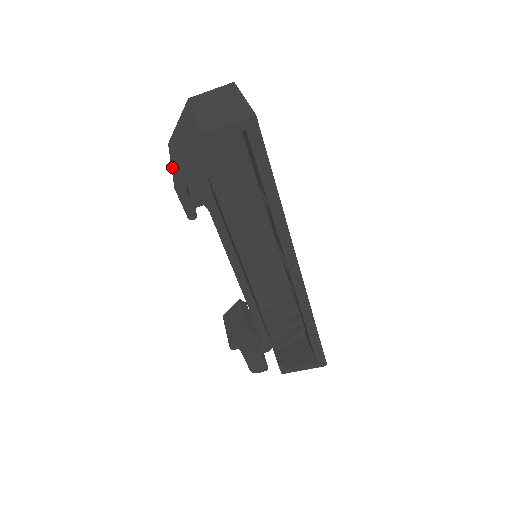
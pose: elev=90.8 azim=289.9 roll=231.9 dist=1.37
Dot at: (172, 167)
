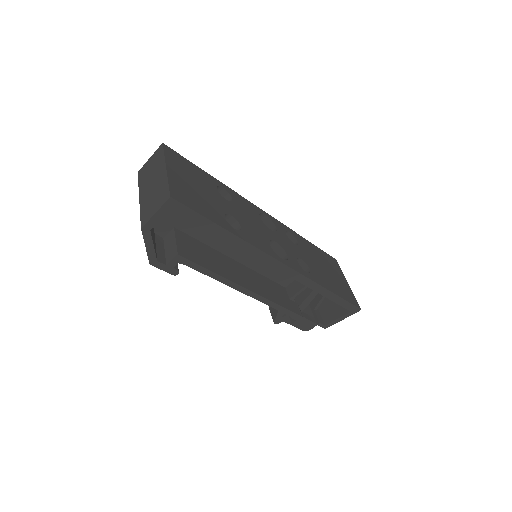
Dot at: occluded
